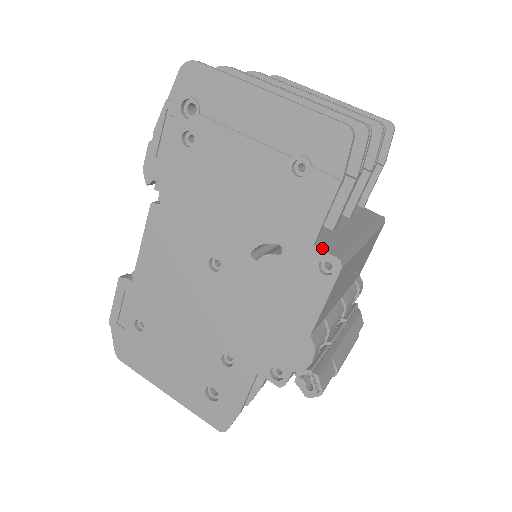
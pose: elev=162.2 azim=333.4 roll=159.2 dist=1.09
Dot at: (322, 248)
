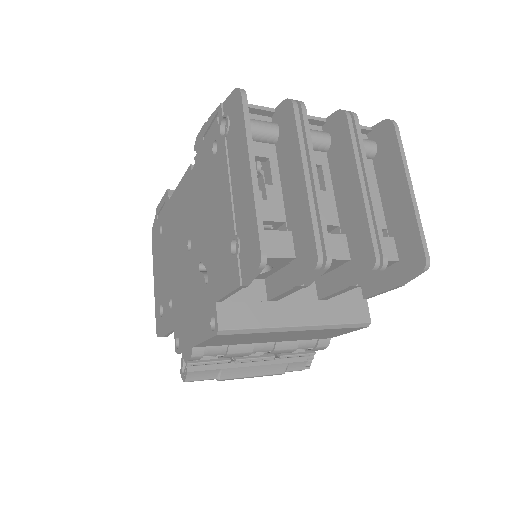
Dot at: (220, 310)
